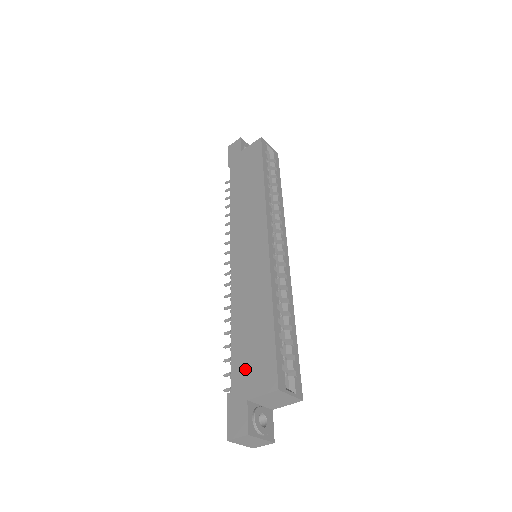
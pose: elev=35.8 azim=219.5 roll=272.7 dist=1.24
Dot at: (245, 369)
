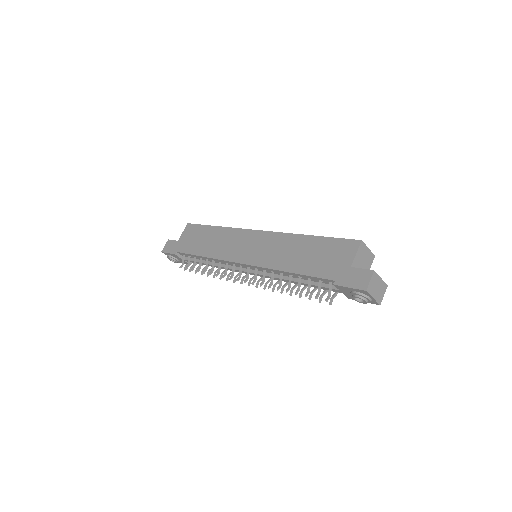
Dot at: (329, 265)
